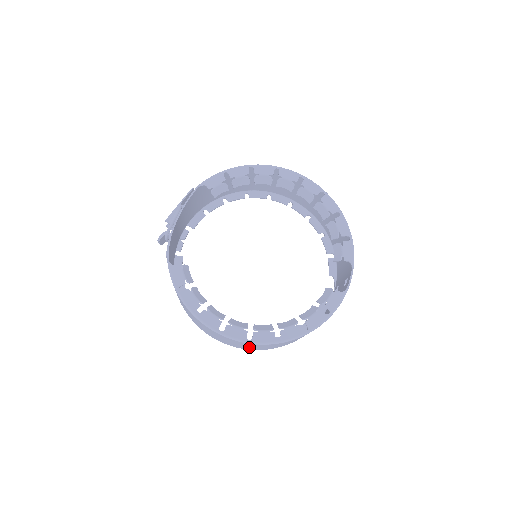
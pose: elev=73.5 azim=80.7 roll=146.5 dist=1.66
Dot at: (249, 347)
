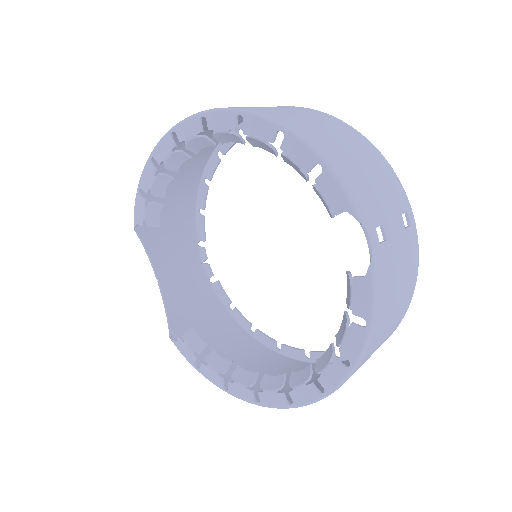
Dot at: occluded
